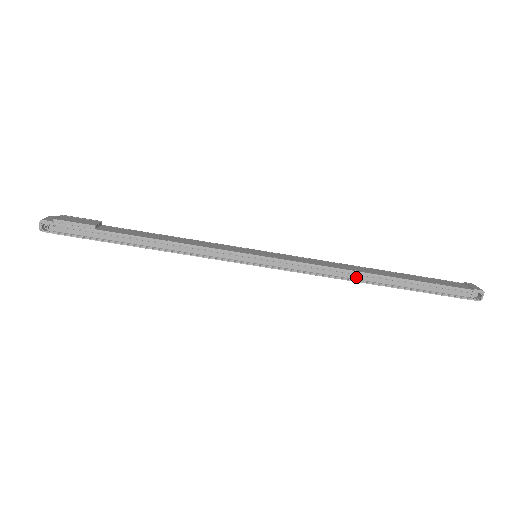
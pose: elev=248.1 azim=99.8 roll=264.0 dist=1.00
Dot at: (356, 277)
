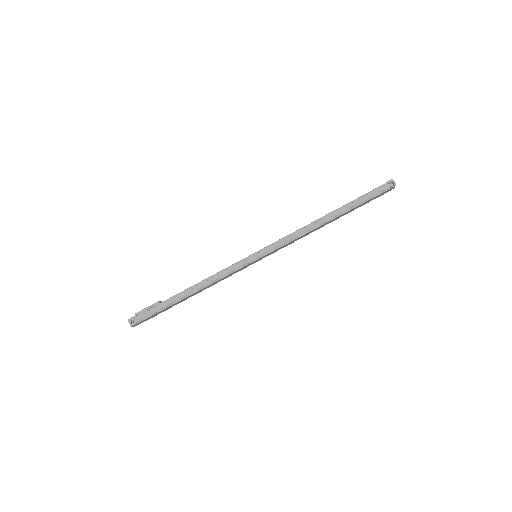
Dot at: (317, 224)
